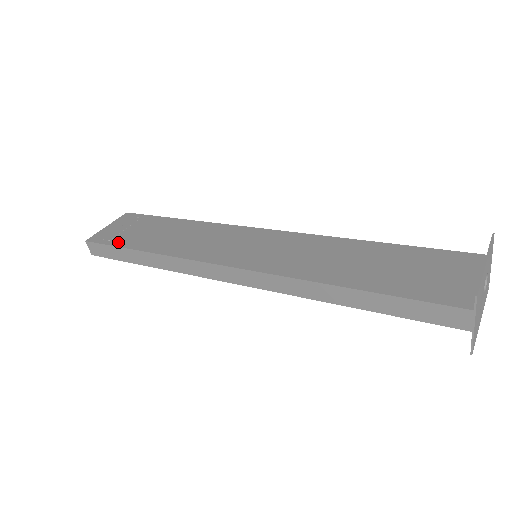
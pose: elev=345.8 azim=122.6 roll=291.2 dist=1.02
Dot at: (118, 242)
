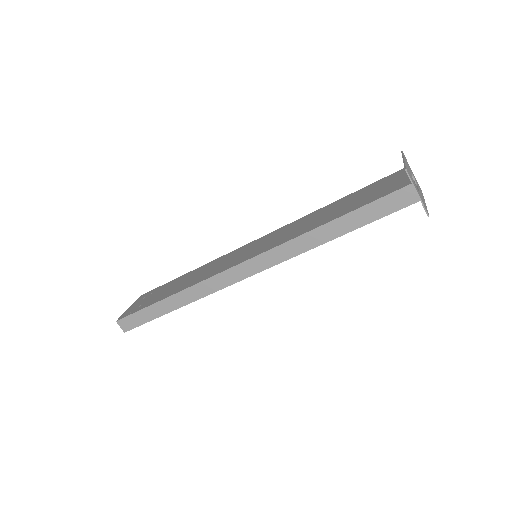
Dot at: (144, 306)
